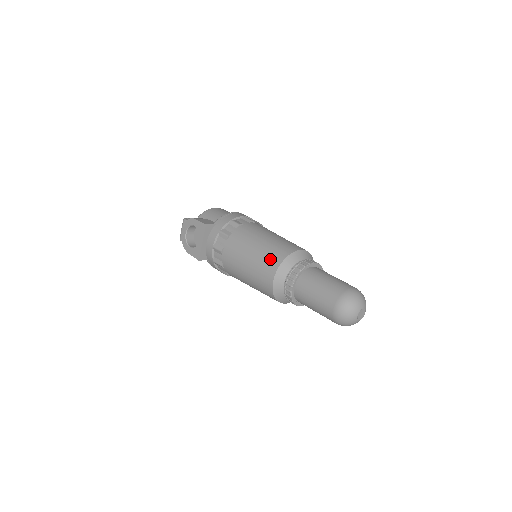
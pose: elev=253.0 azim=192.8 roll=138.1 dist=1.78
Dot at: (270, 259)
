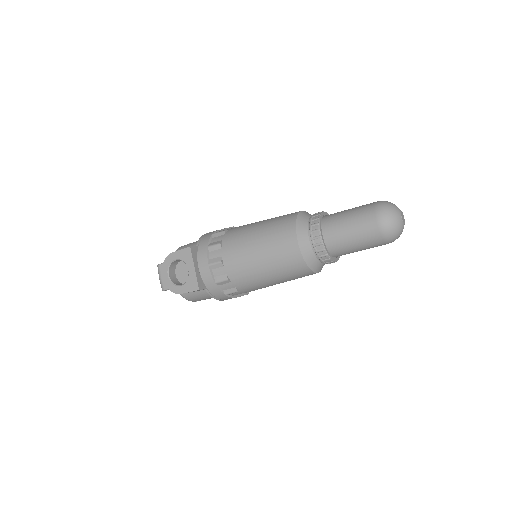
Dot at: (281, 229)
